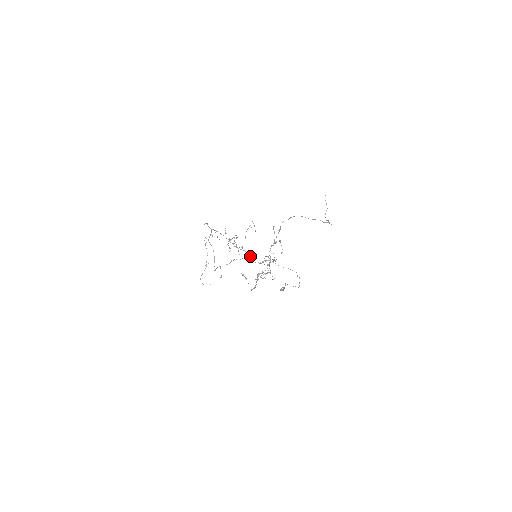
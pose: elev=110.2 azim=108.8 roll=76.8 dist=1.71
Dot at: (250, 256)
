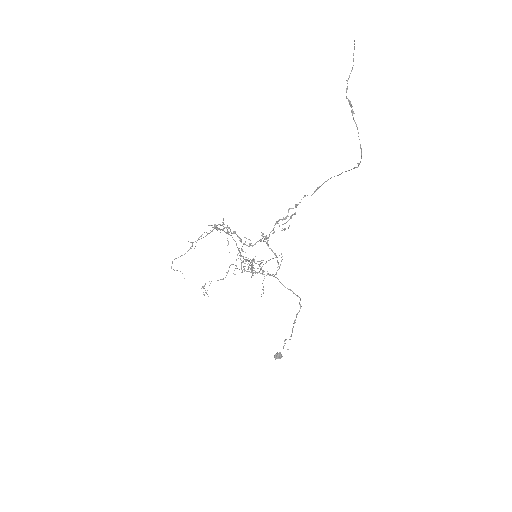
Dot at: occluded
